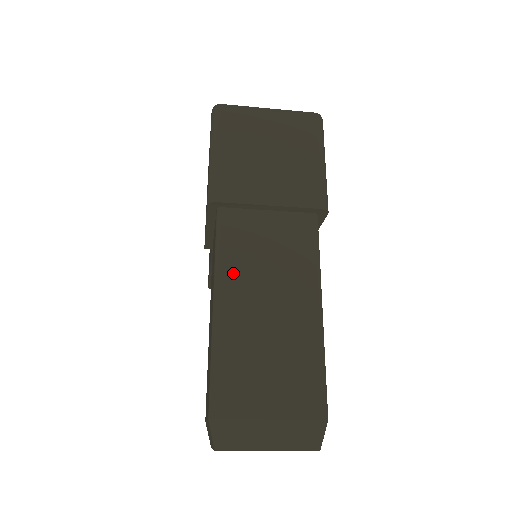
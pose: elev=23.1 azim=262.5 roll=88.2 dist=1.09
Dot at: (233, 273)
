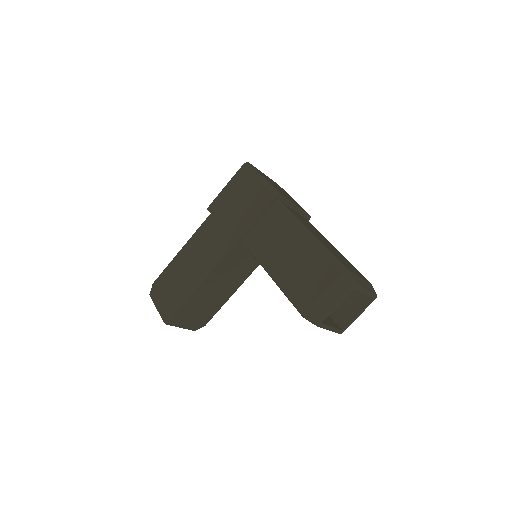
Dot at: (305, 224)
